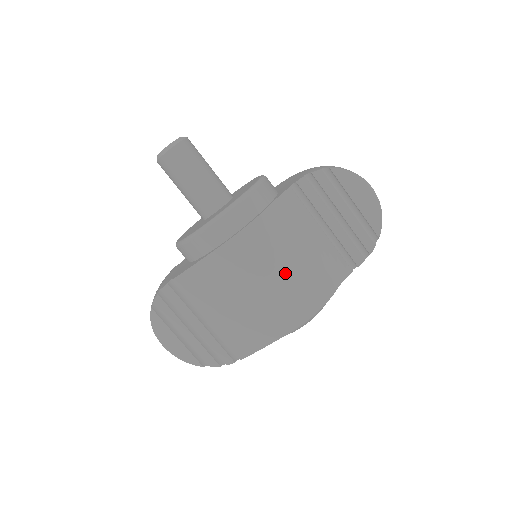
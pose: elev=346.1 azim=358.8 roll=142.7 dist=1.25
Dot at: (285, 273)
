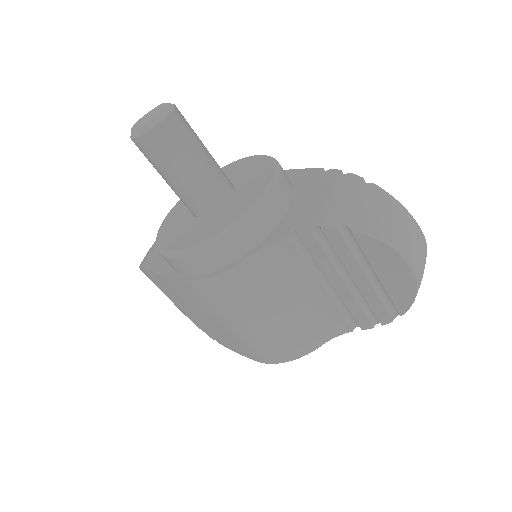
Dot at: (254, 326)
